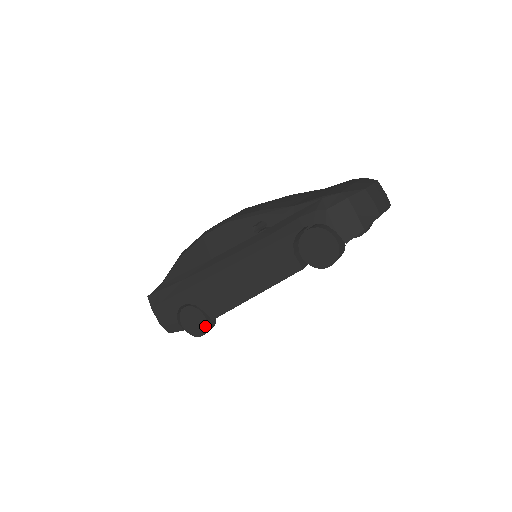
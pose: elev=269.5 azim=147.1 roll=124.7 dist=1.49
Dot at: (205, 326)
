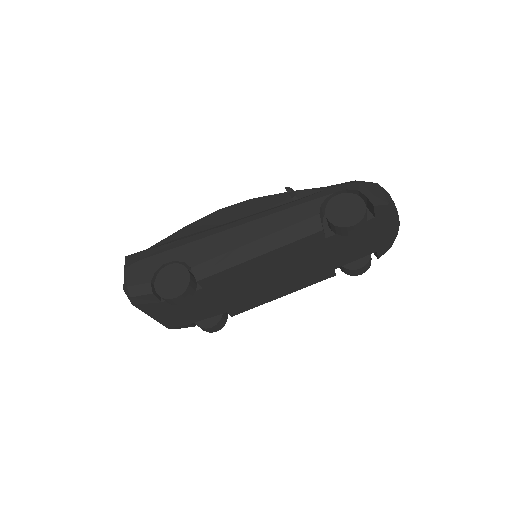
Dot at: (185, 286)
